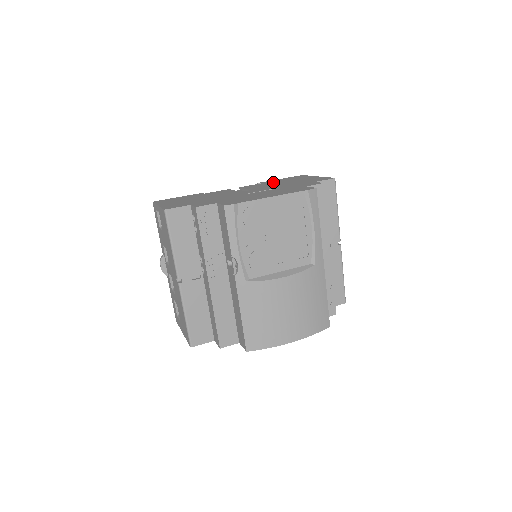
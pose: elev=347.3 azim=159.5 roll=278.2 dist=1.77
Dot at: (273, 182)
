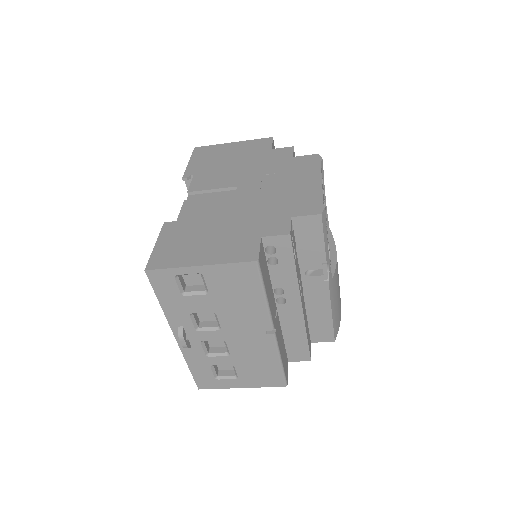
Dot at: (208, 168)
